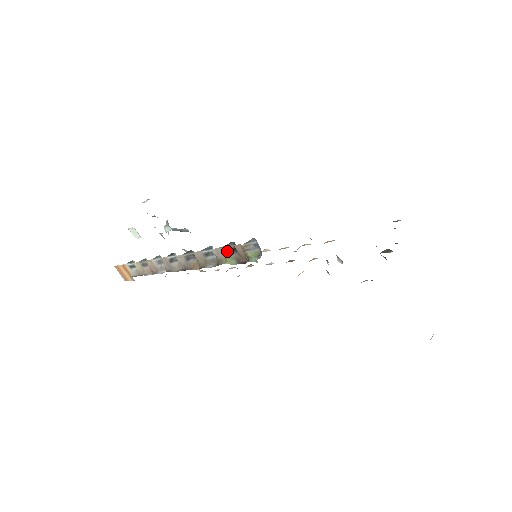
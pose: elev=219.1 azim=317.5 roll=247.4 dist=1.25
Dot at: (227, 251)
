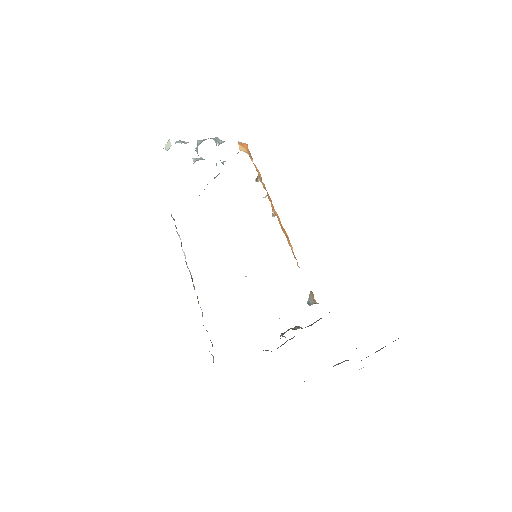
Dot at: occluded
